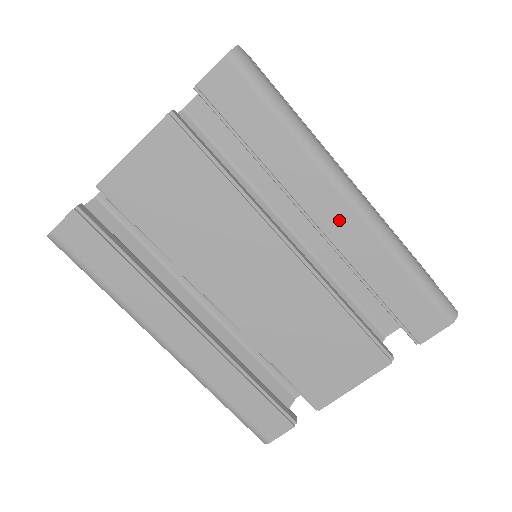
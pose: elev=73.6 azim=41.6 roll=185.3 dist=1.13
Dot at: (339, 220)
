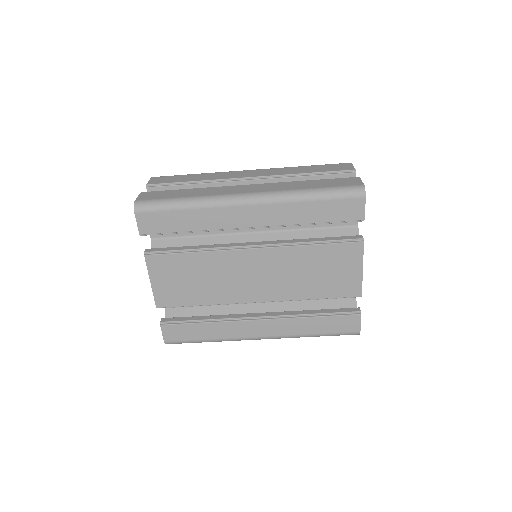
Dot at: (255, 215)
